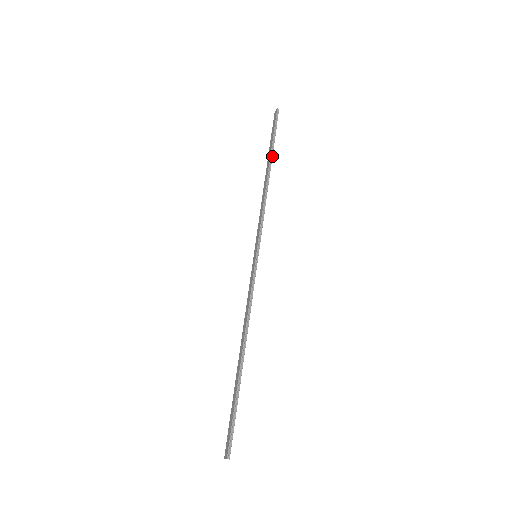
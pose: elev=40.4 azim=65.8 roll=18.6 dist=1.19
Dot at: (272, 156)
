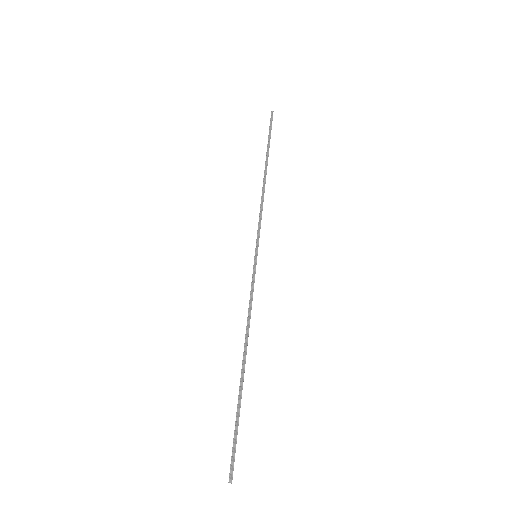
Dot at: (268, 155)
